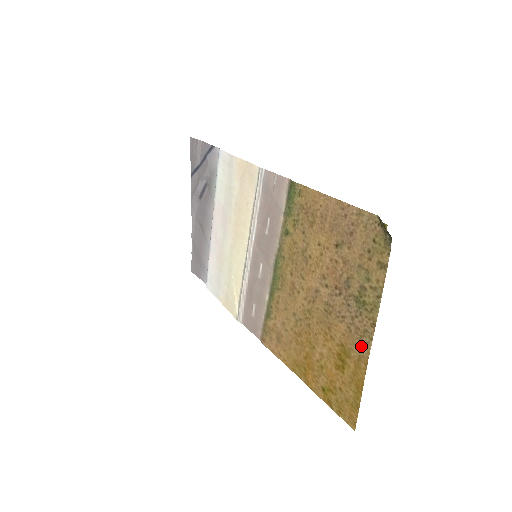
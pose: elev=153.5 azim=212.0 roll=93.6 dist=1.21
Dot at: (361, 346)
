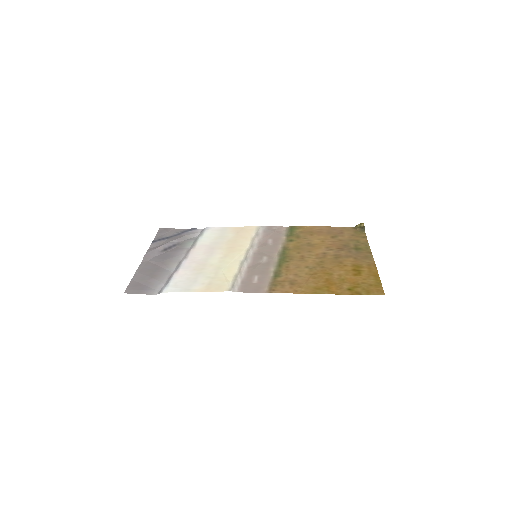
Dot at: (368, 261)
